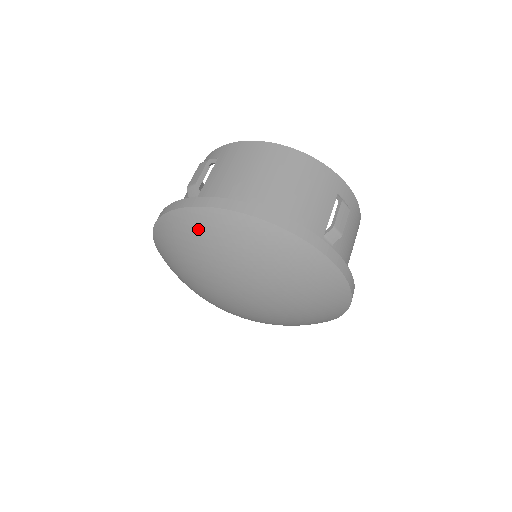
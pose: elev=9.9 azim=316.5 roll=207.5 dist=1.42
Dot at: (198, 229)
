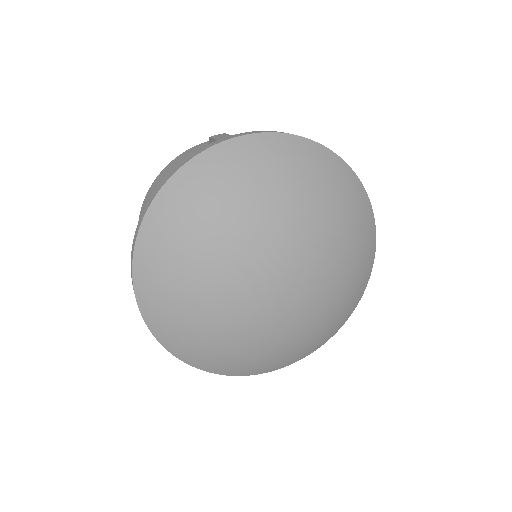
Dot at: (157, 279)
